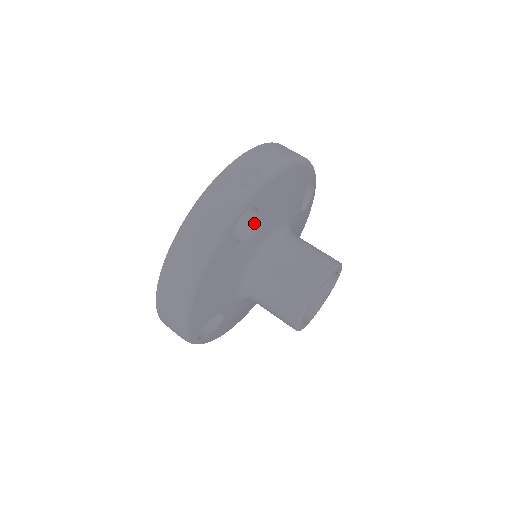
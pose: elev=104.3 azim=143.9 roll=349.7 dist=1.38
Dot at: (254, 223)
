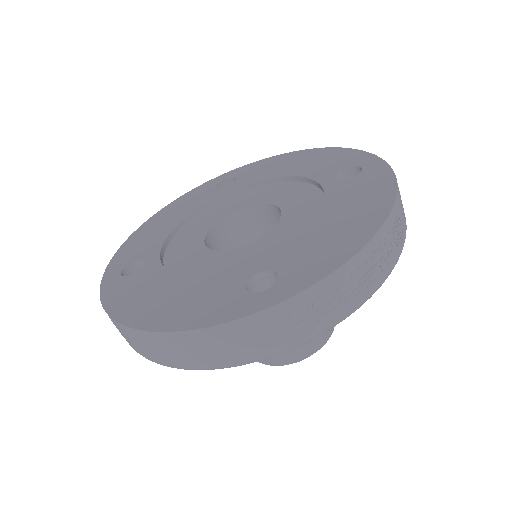
Dot at: occluded
